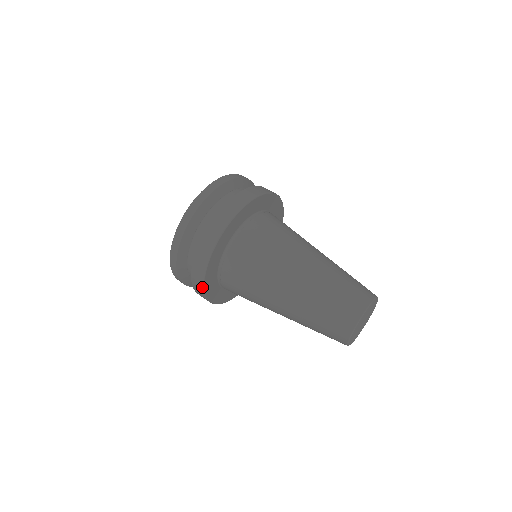
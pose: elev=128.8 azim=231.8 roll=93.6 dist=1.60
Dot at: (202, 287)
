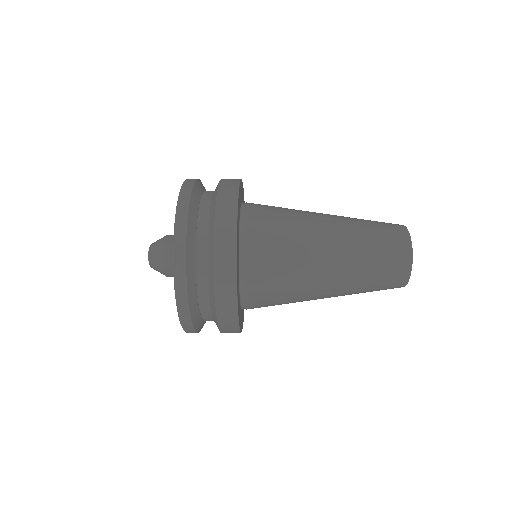
Dot at: (235, 314)
